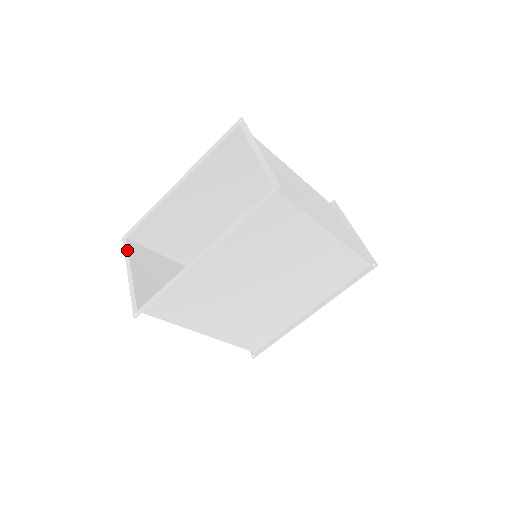
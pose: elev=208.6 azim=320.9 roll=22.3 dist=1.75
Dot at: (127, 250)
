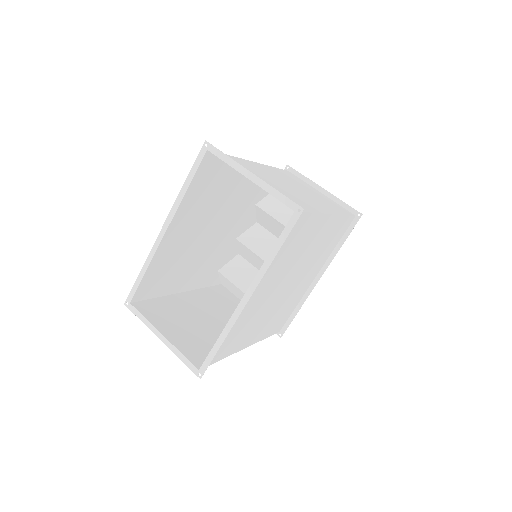
Dot at: (141, 315)
